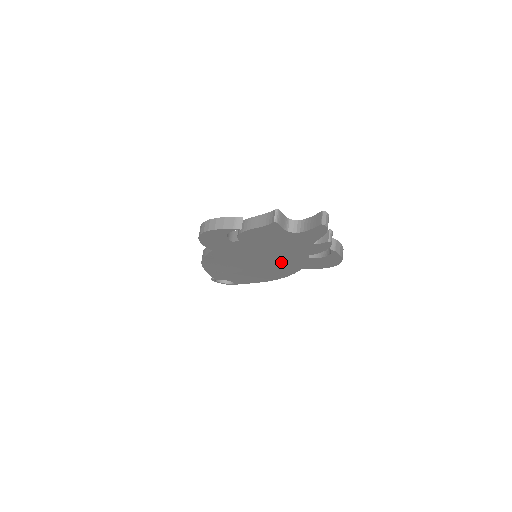
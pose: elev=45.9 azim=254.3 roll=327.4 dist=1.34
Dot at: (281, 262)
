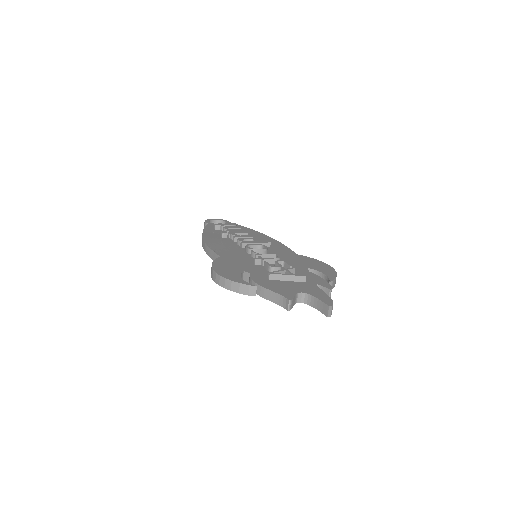
Dot at: occluded
